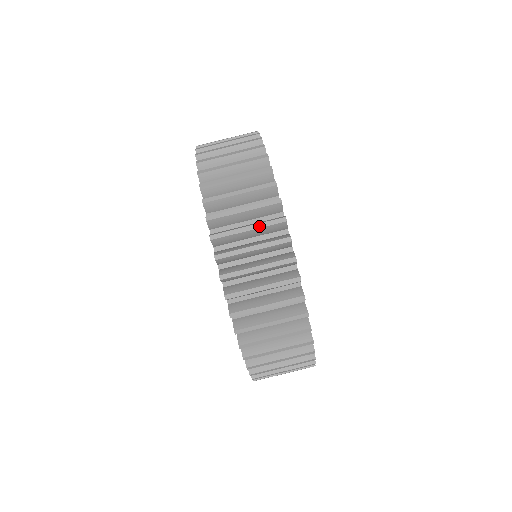
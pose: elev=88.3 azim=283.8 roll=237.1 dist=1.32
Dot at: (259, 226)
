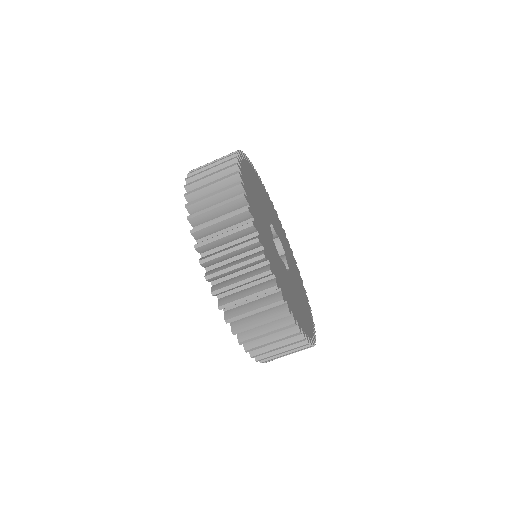
Dot at: (243, 264)
